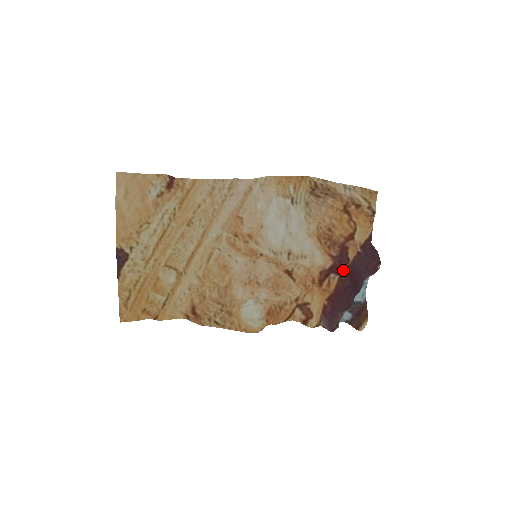
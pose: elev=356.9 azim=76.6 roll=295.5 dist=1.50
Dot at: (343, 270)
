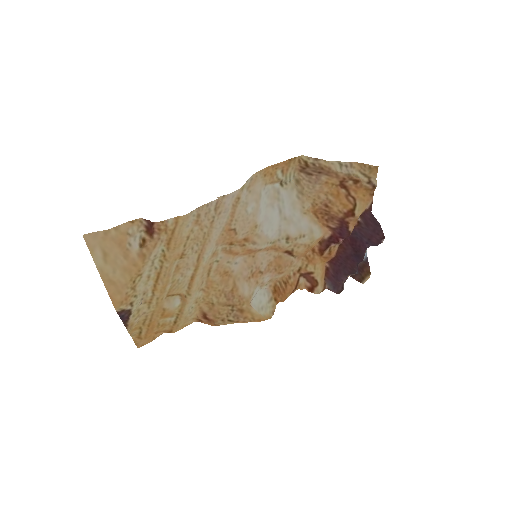
Dot at: occluded
